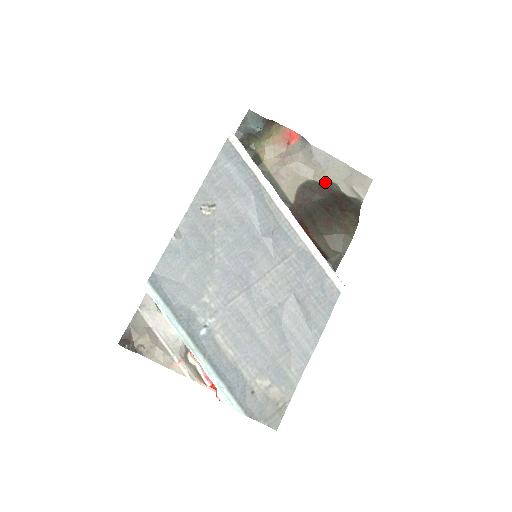
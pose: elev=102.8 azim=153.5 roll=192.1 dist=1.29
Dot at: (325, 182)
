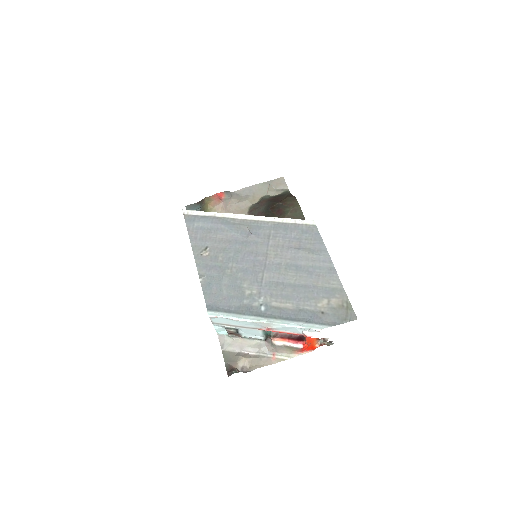
Dot at: (259, 200)
